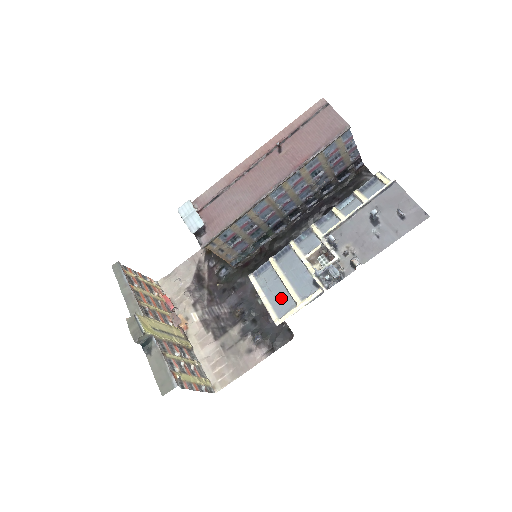
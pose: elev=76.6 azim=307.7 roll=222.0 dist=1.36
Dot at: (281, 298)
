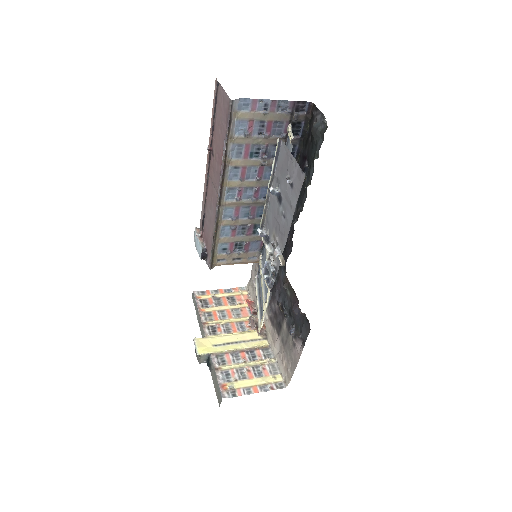
Dot at: (261, 301)
